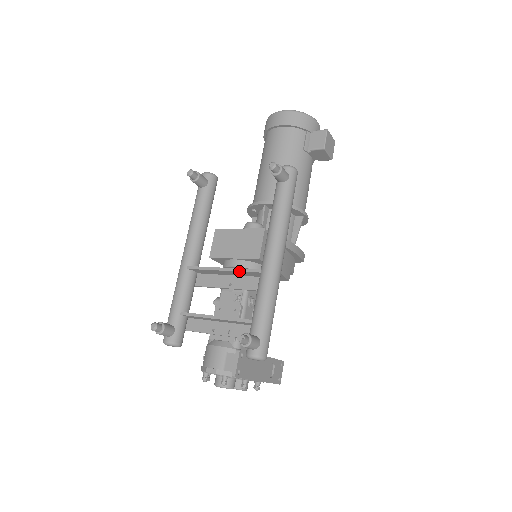
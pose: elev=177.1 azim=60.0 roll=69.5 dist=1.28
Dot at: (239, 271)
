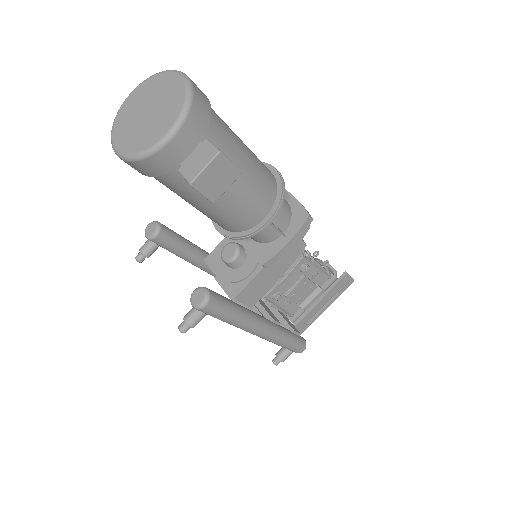
Dot at: occluded
